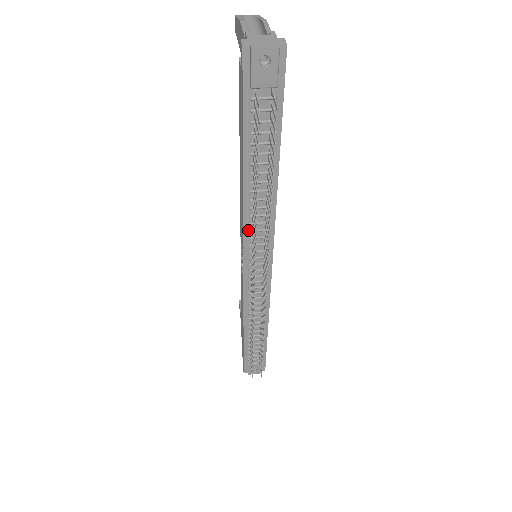
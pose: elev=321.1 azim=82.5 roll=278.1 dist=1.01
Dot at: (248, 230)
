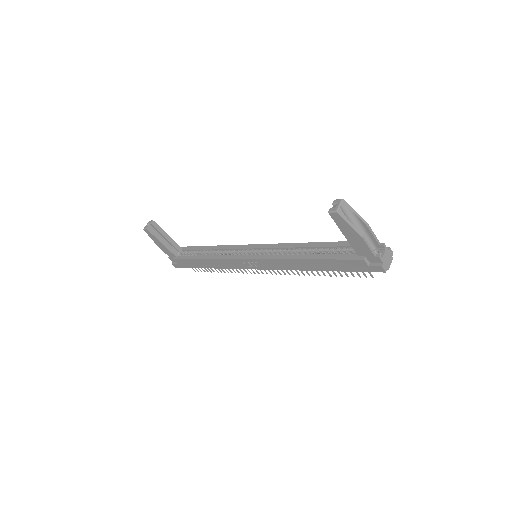
Dot at: occluded
